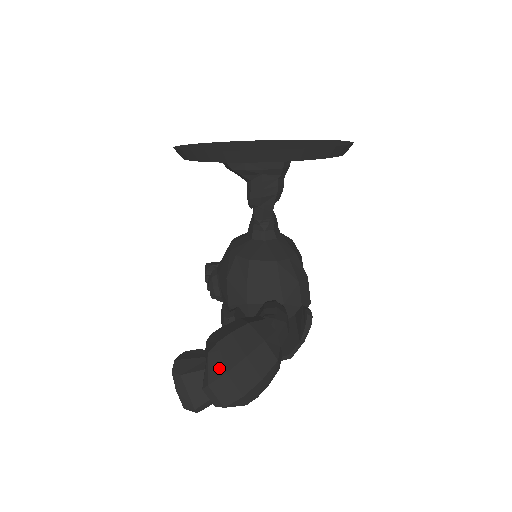
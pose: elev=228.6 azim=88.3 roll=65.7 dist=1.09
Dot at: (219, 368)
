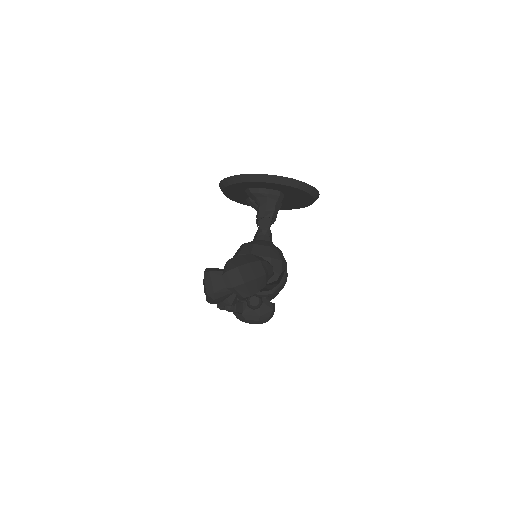
Dot at: (233, 265)
